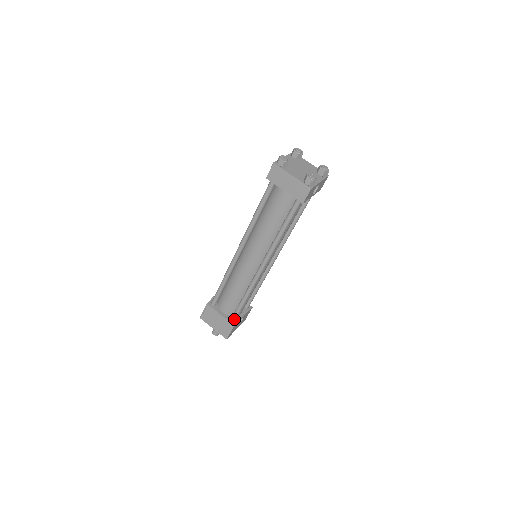
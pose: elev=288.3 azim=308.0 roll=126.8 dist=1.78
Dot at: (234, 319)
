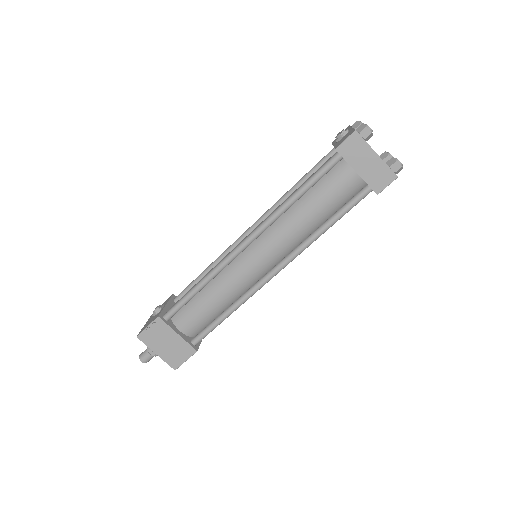
Dot at: (197, 342)
